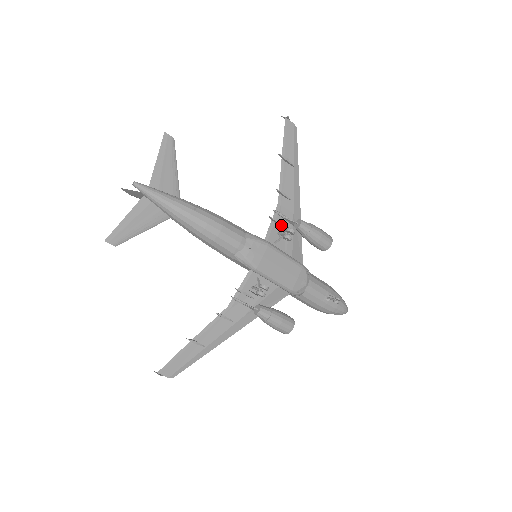
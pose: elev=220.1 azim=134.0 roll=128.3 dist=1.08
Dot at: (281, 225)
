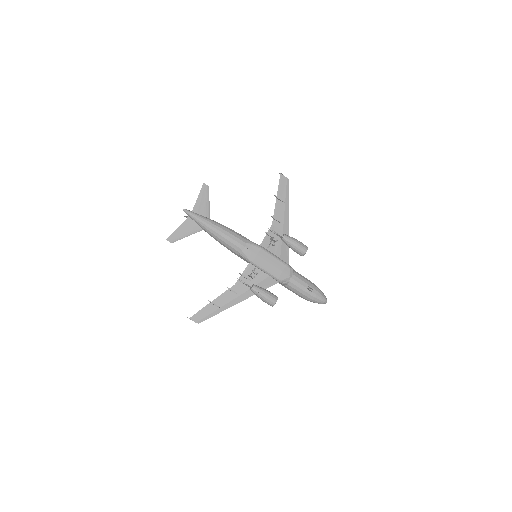
Dot at: occluded
